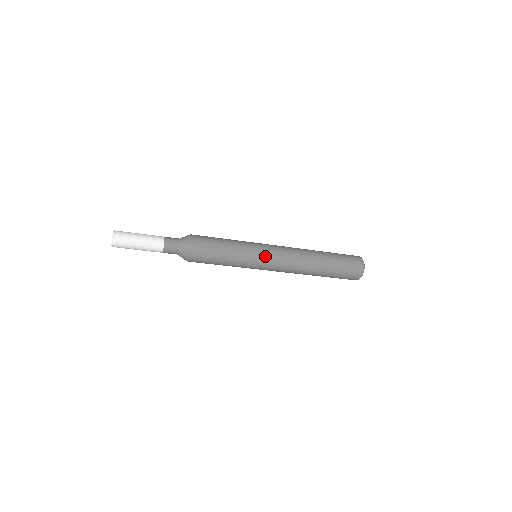
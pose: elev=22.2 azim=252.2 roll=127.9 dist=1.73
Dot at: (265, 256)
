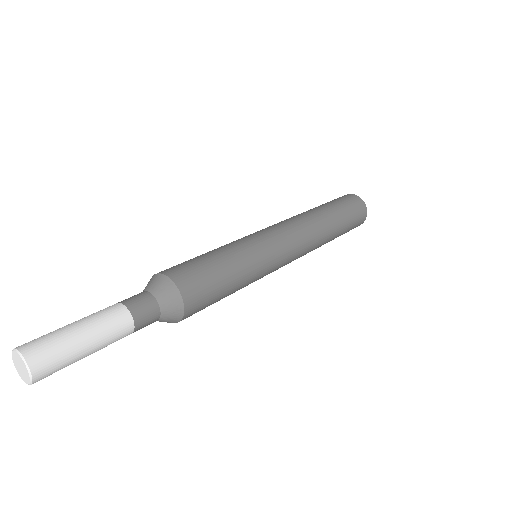
Dot at: occluded
